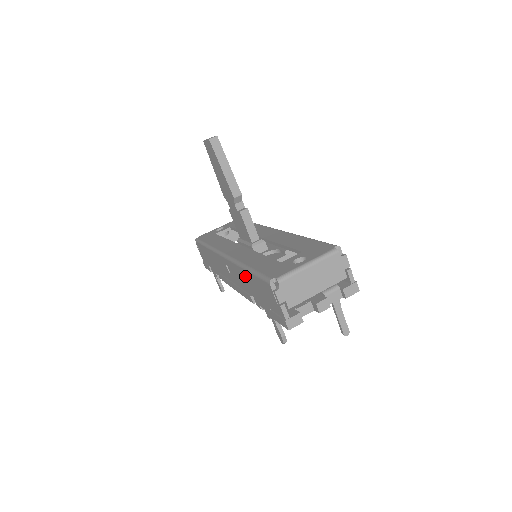
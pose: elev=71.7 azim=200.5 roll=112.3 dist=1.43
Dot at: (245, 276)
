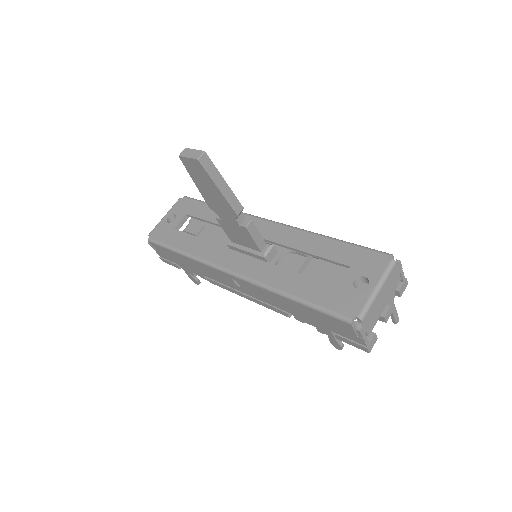
Dot at: (285, 302)
